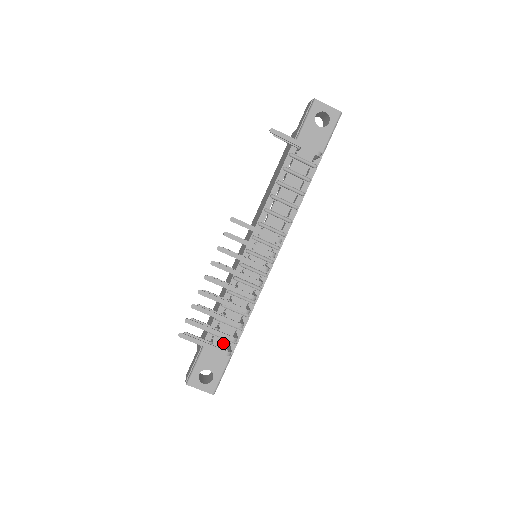
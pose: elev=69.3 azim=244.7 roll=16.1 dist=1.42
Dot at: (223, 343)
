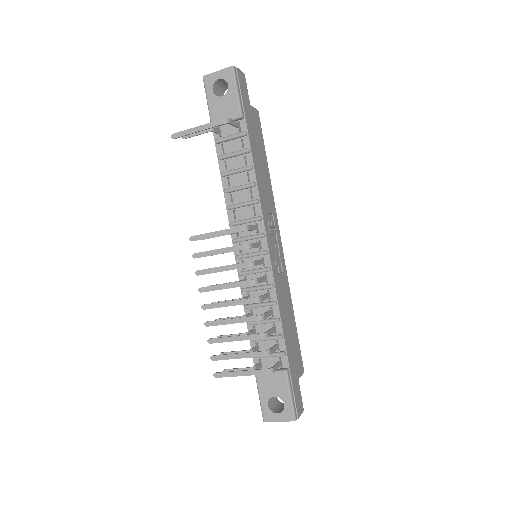
Dot at: (273, 361)
